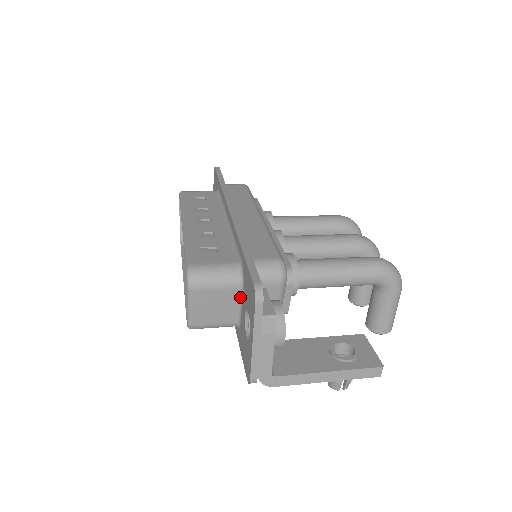
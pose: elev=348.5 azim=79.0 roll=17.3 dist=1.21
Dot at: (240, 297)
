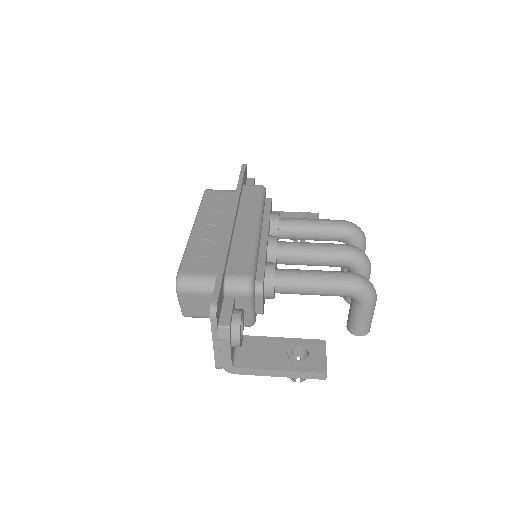
Dot at: occluded
